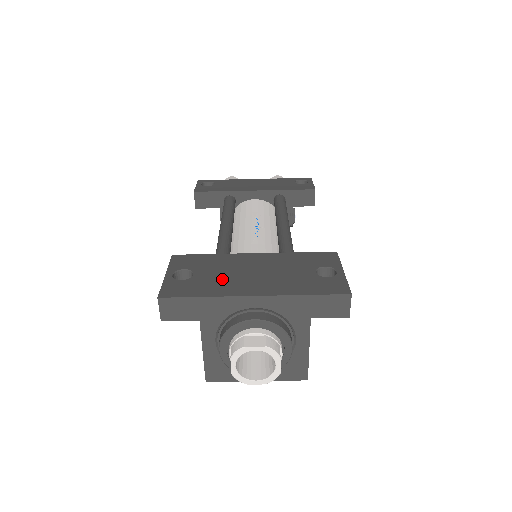
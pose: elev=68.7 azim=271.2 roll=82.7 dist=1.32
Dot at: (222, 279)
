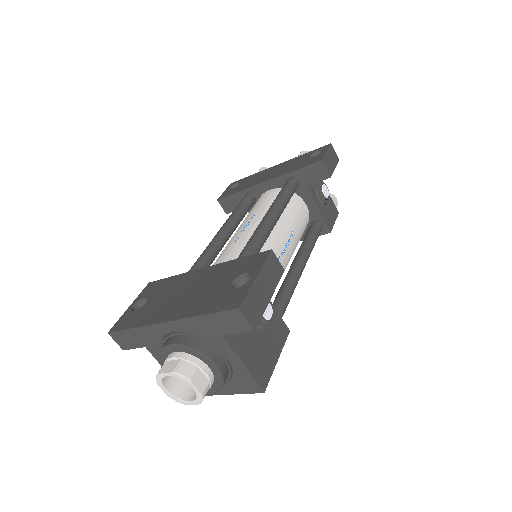
Dot at: (159, 305)
